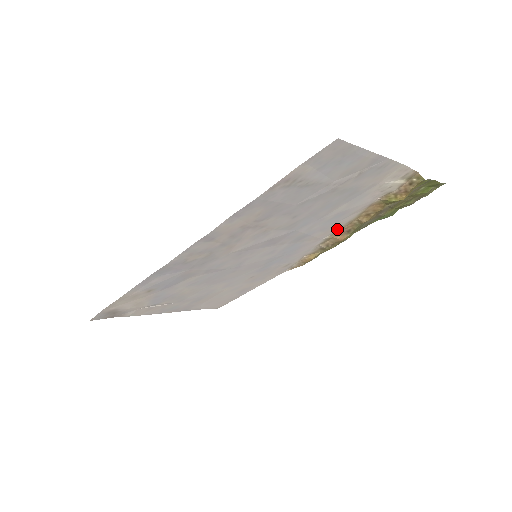
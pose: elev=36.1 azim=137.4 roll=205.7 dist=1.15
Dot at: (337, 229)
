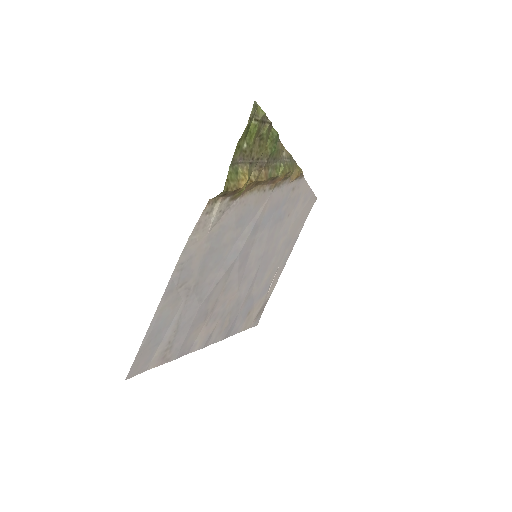
Dot at: (264, 192)
